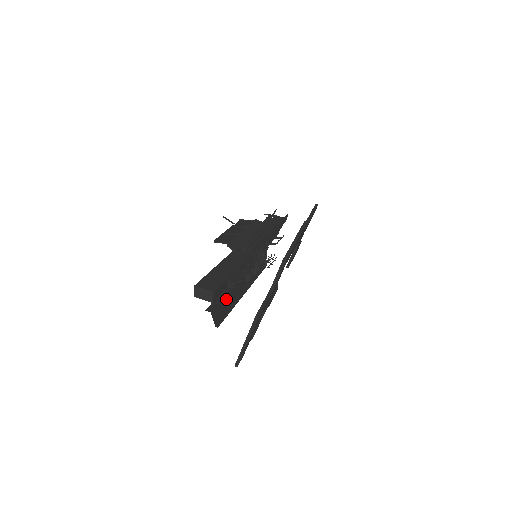
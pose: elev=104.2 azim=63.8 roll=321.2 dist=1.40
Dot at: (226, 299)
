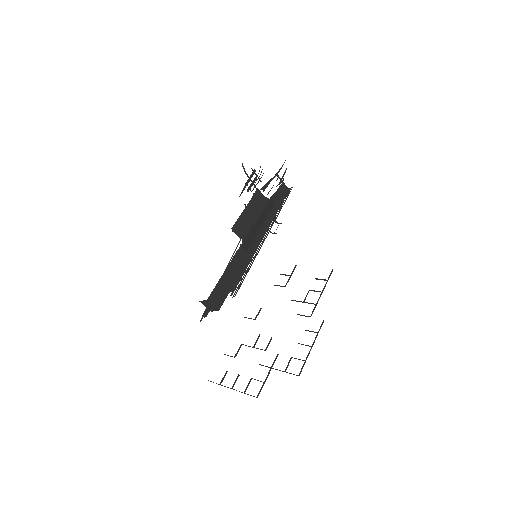
Dot at: occluded
